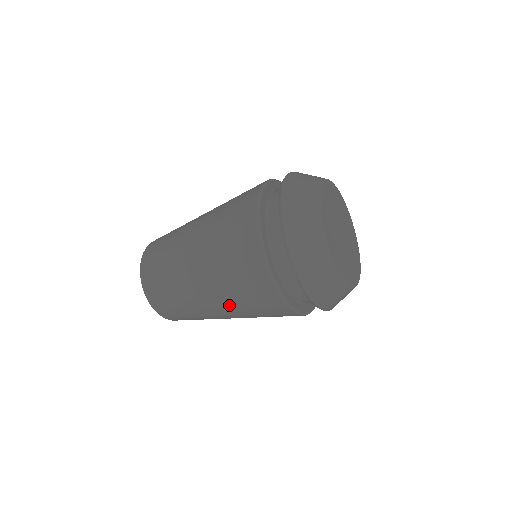
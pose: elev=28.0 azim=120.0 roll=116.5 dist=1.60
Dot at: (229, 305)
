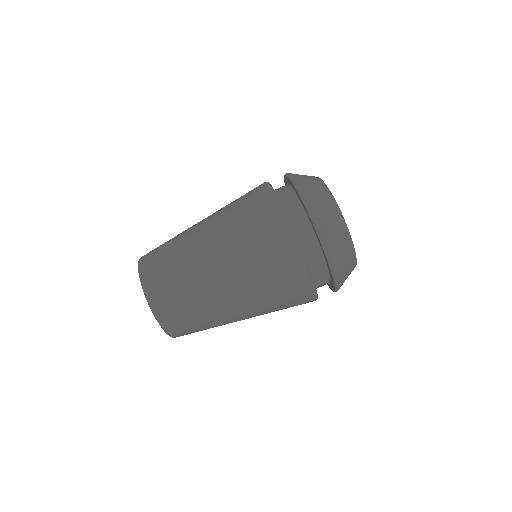
Dot at: (247, 286)
